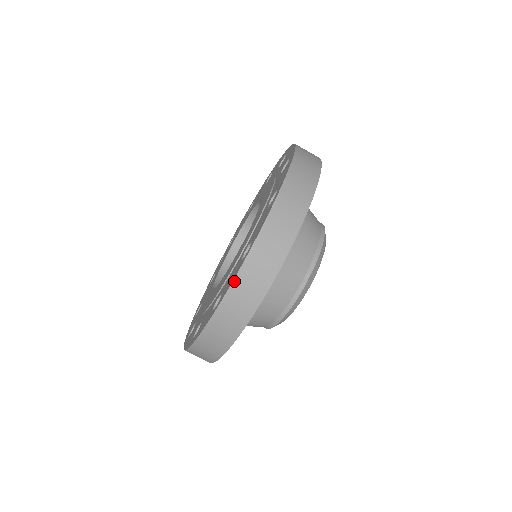
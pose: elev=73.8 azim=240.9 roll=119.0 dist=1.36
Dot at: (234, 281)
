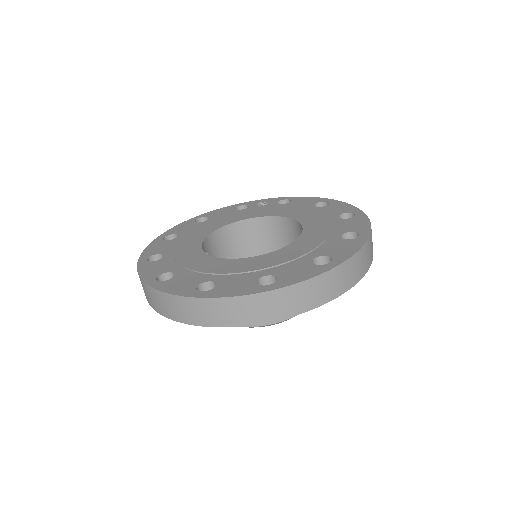
Dot at: (172, 295)
